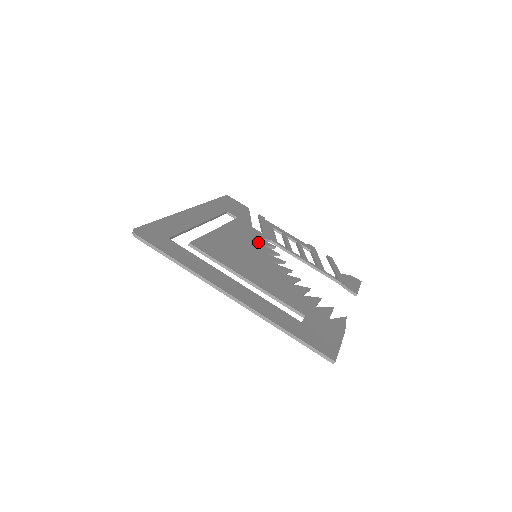
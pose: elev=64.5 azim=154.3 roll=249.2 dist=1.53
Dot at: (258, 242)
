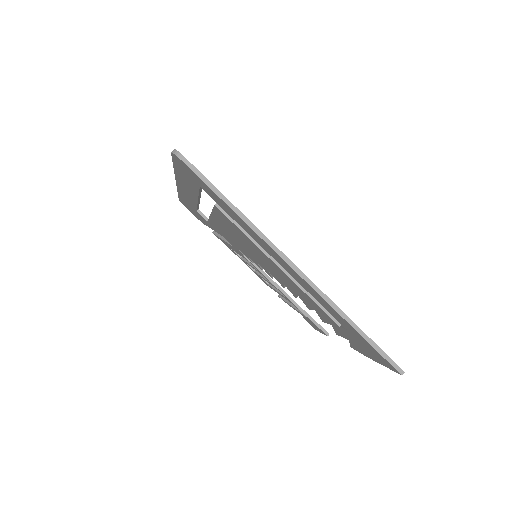
Dot at: occluded
